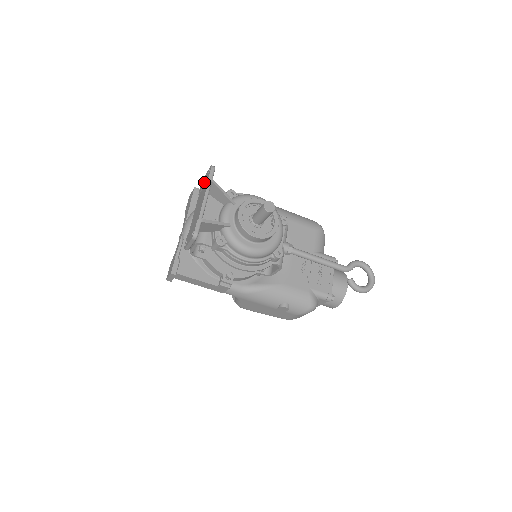
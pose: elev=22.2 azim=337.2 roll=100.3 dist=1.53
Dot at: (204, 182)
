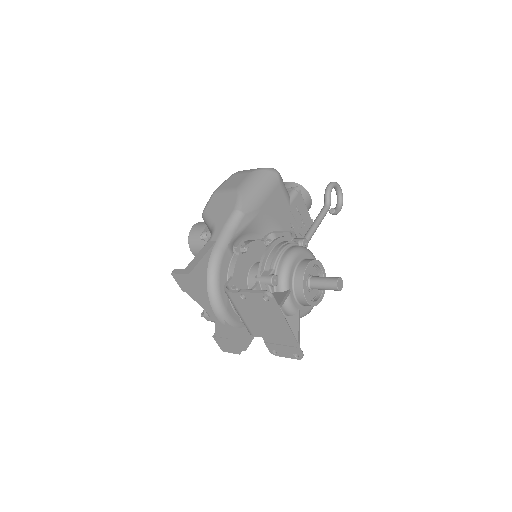
Dot at: (259, 305)
